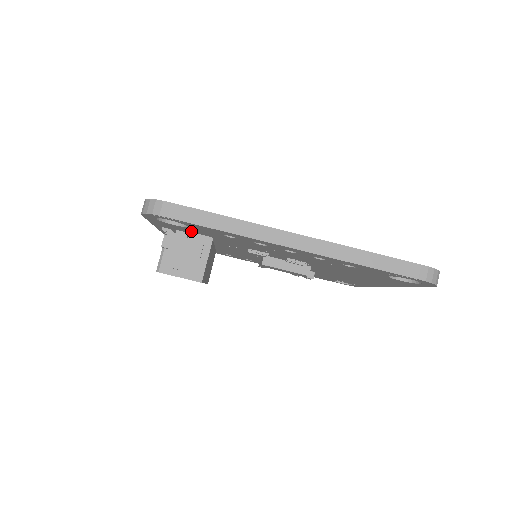
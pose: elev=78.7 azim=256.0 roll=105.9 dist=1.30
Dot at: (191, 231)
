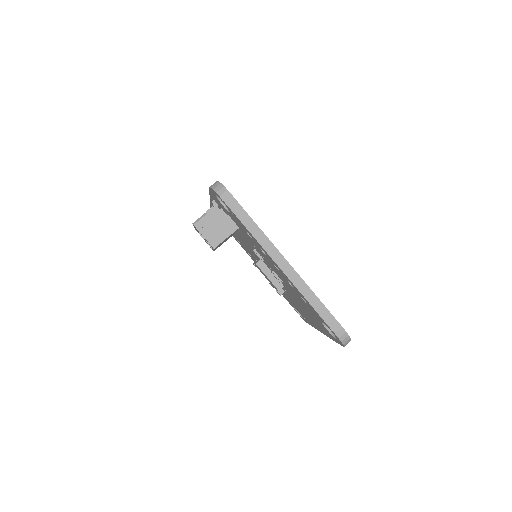
Dot at: (229, 215)
